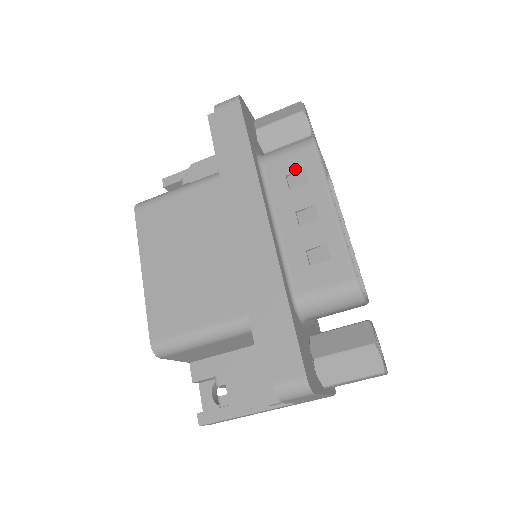
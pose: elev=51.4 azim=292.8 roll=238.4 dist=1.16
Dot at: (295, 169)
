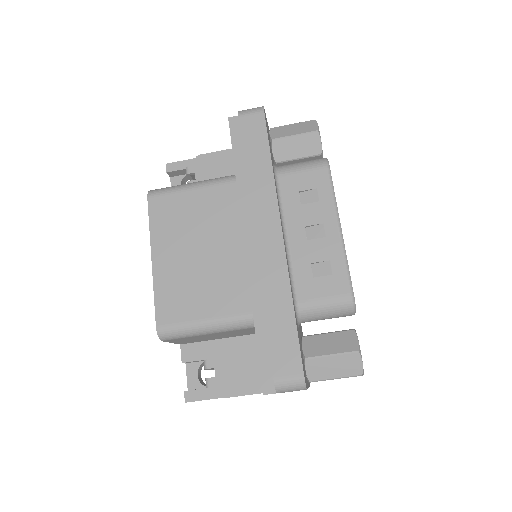
Dot at: (308, 187)
